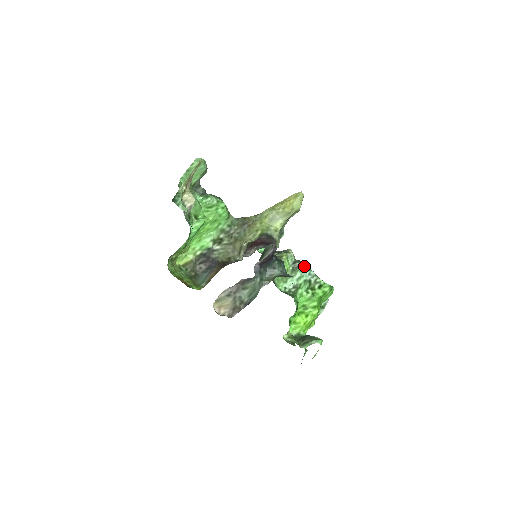
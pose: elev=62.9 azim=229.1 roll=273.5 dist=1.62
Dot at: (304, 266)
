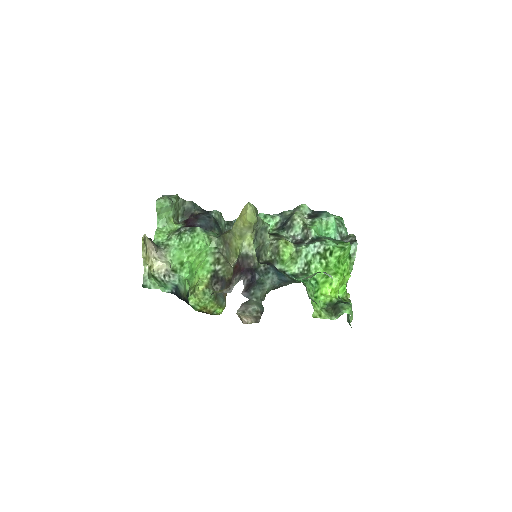
Dot at: (313, 230)
